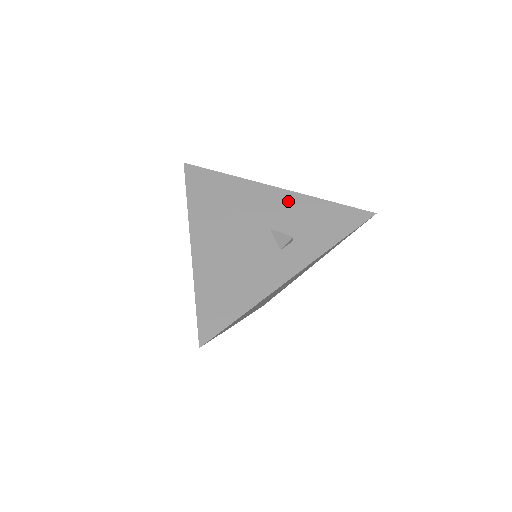
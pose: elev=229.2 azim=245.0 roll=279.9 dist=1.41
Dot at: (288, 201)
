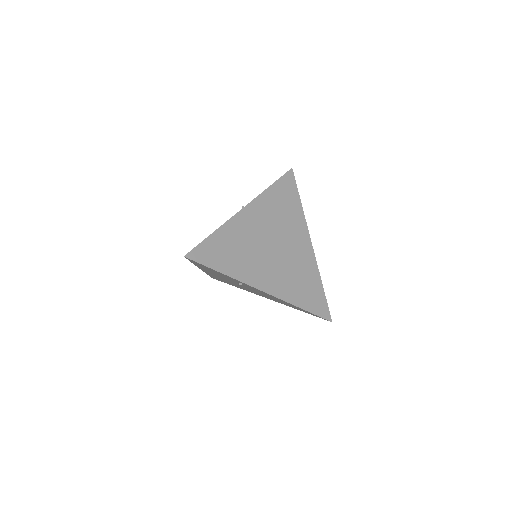
Dot at: occluded
